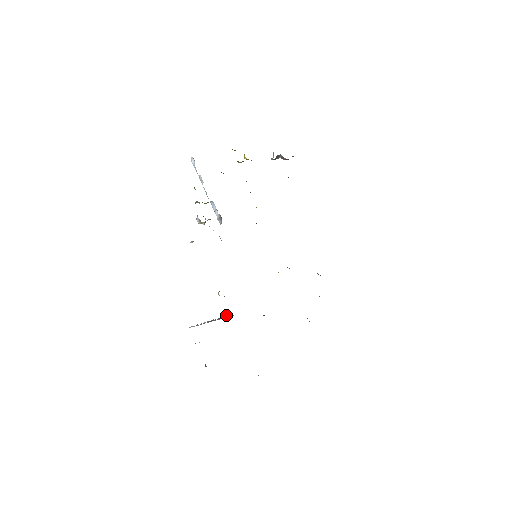
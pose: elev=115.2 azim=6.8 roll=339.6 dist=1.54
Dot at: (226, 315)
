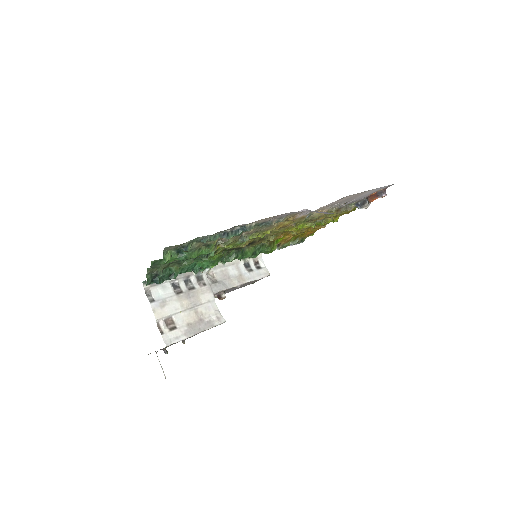
Dot at: occluded
